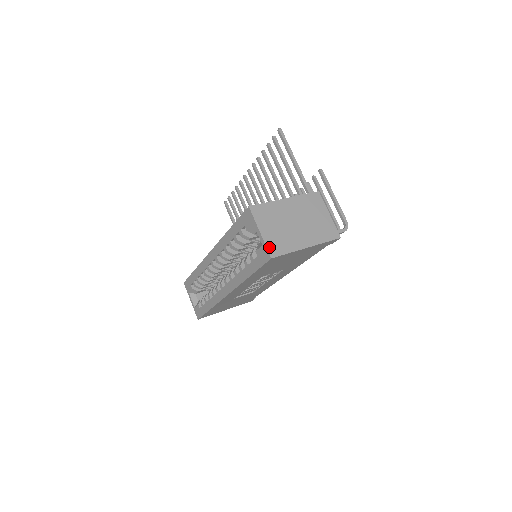
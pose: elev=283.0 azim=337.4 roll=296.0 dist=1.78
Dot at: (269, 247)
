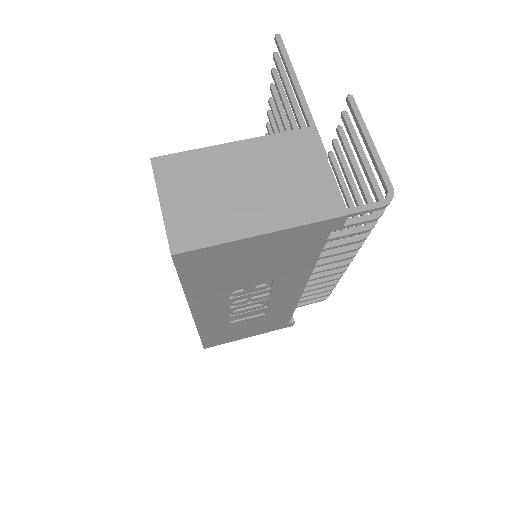
Dot at: (172, 233)
